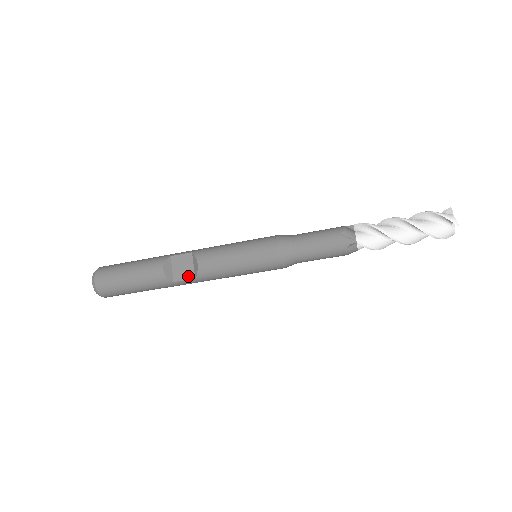
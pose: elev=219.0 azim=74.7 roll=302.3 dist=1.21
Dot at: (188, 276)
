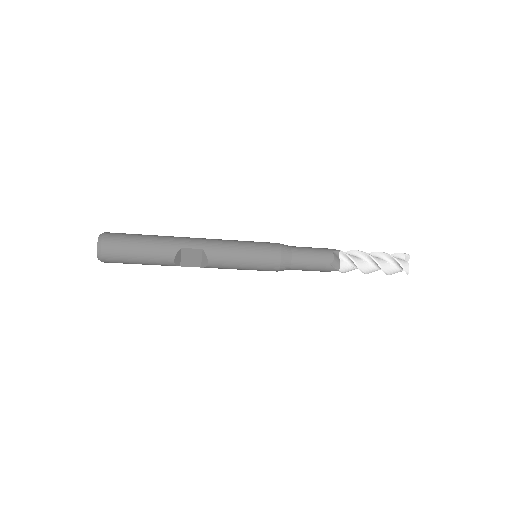
Dot at: (195, 265)
